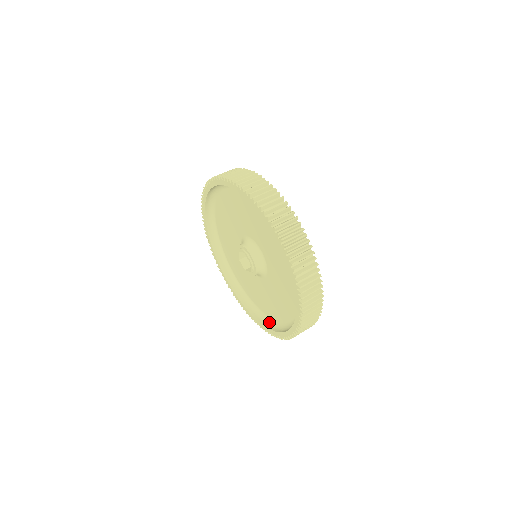
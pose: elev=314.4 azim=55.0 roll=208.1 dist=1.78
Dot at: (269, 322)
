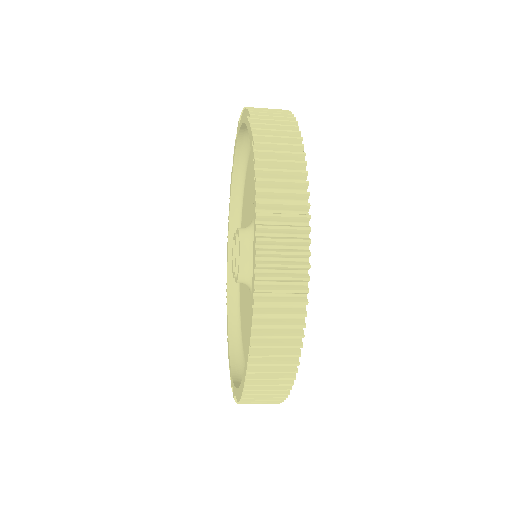
Dot at: occluded
